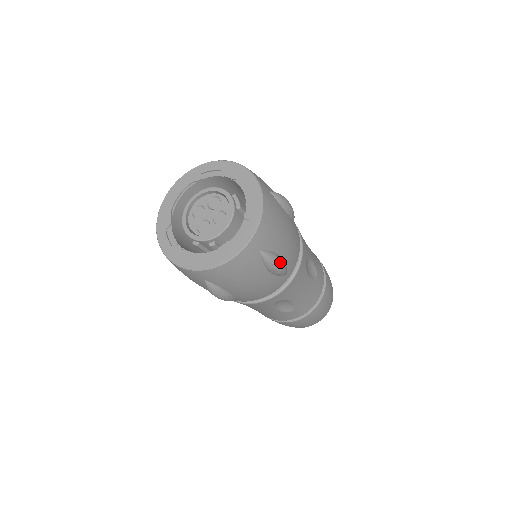
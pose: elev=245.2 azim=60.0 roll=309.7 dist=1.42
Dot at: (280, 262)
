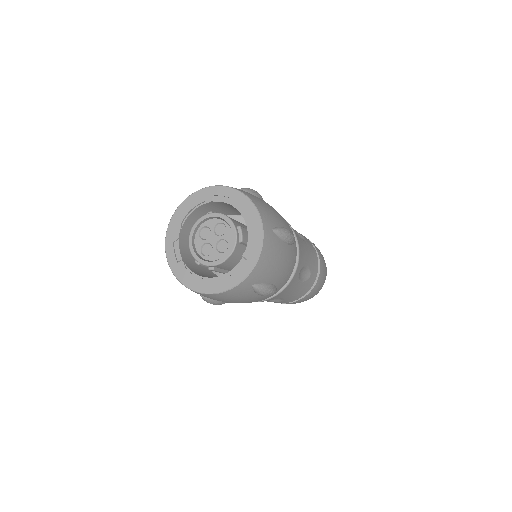
Dot at: (270, 290)
